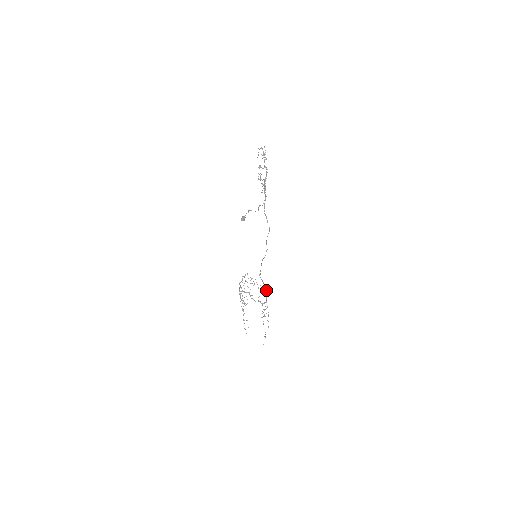
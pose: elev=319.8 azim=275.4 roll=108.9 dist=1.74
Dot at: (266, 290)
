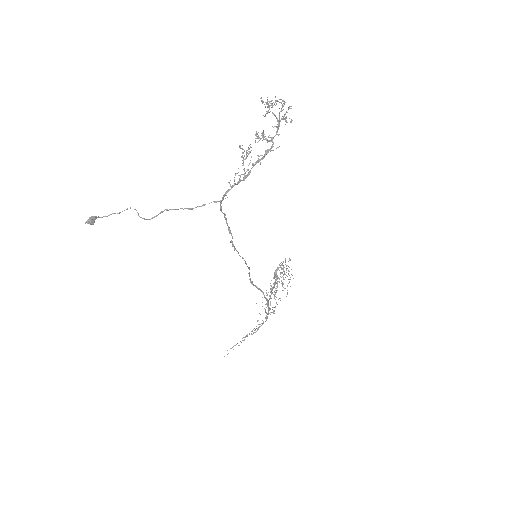
Dot at: occluded
